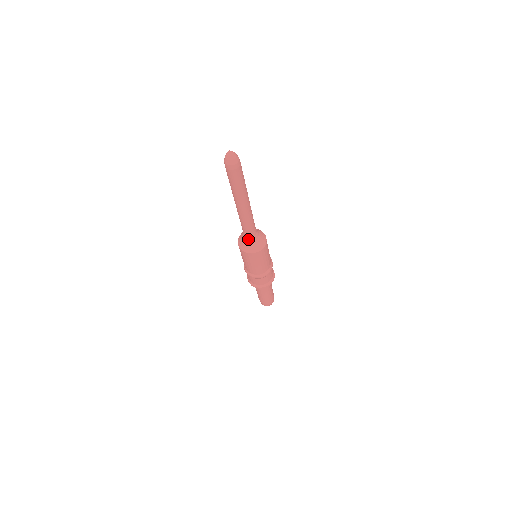
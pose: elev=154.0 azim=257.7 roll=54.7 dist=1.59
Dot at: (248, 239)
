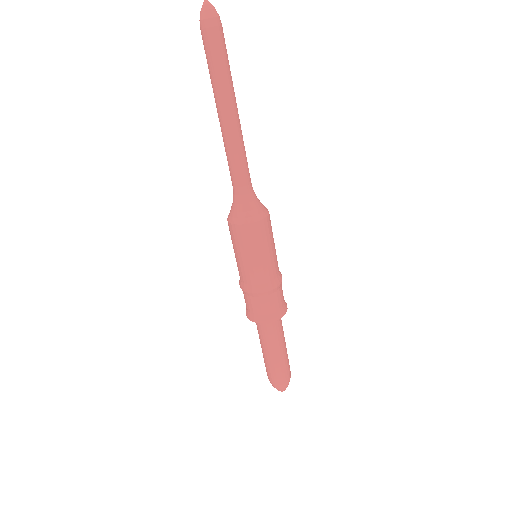
Dot at: (250, 197)
